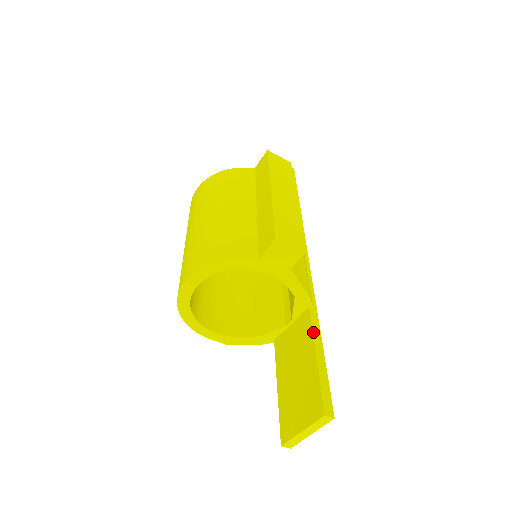
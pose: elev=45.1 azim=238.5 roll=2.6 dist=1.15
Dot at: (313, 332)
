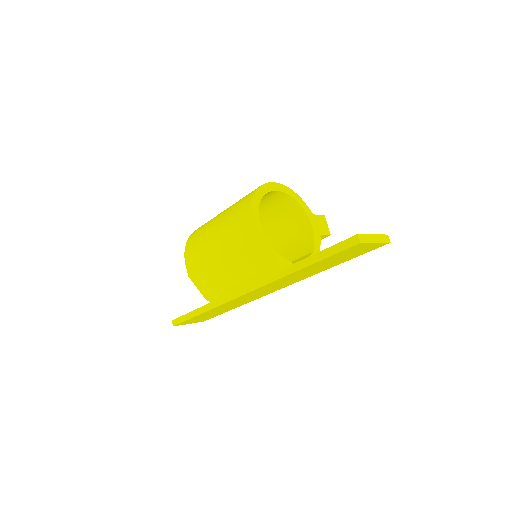
Dot at: occluded
